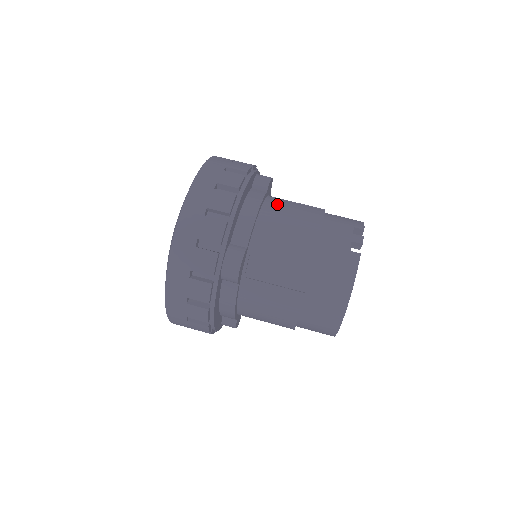
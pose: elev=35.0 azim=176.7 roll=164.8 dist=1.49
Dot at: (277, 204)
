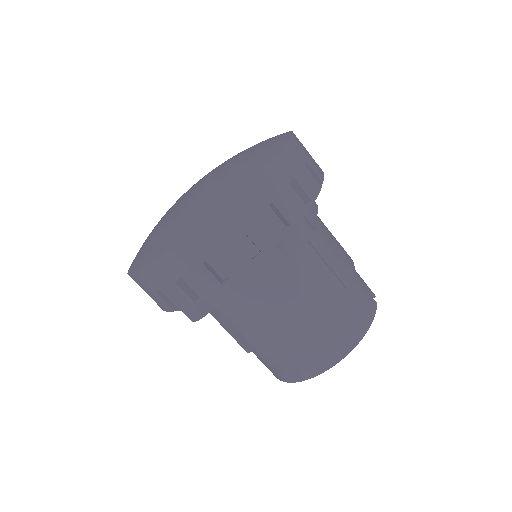
Dot at: occluded
